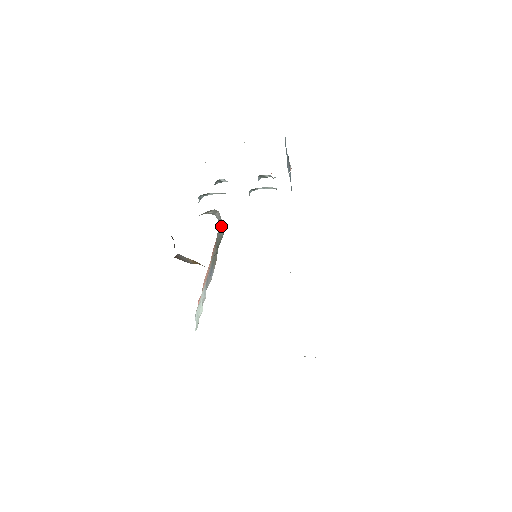
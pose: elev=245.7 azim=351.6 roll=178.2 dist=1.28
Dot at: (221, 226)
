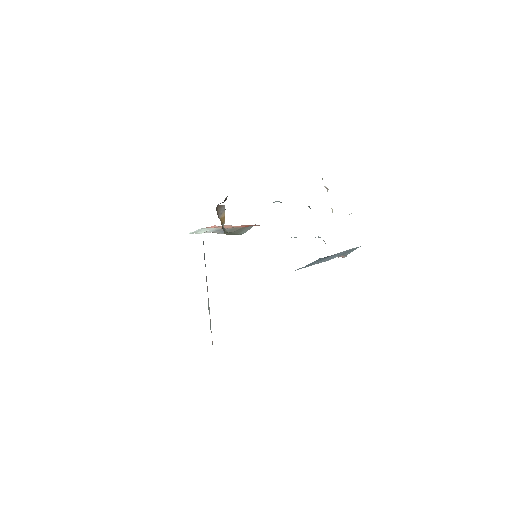
Dot at: (249, 229)
